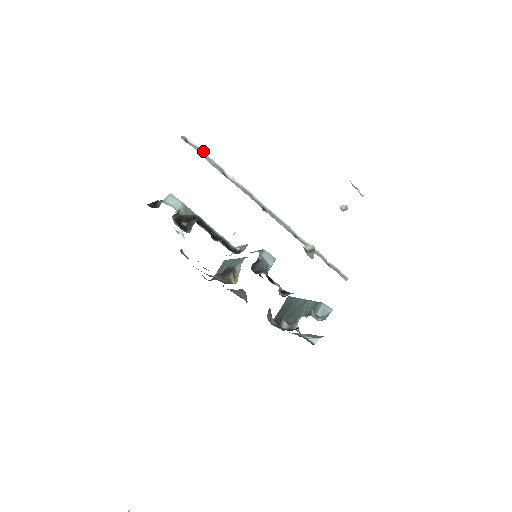
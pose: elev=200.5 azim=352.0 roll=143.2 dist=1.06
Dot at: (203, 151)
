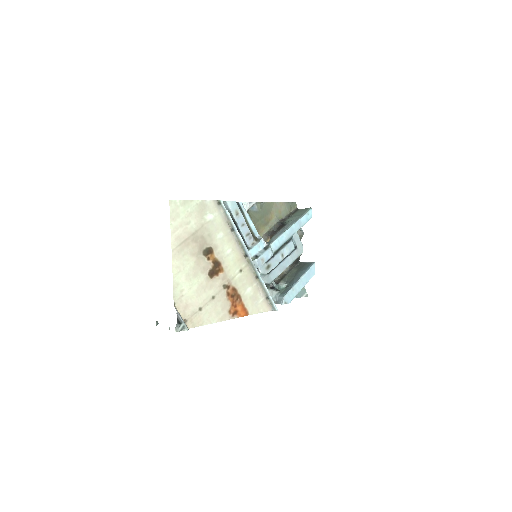
Dot at: (228, 212)
